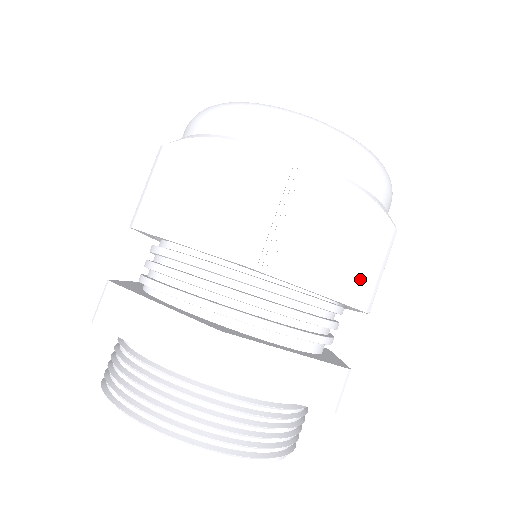
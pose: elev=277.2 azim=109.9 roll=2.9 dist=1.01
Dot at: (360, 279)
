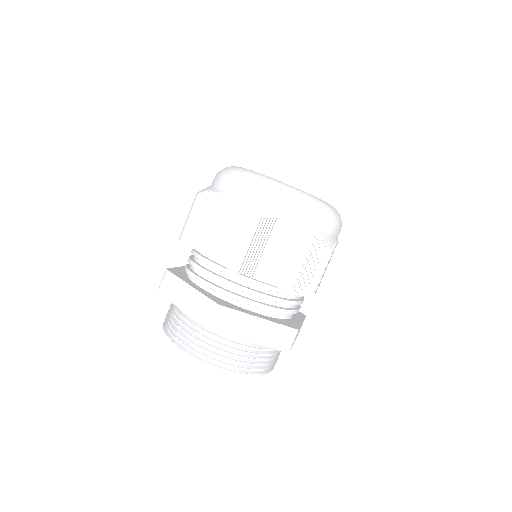
Dot at: (305, 279)
